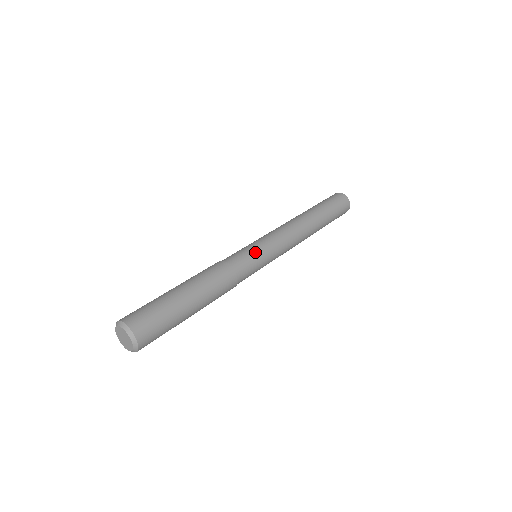
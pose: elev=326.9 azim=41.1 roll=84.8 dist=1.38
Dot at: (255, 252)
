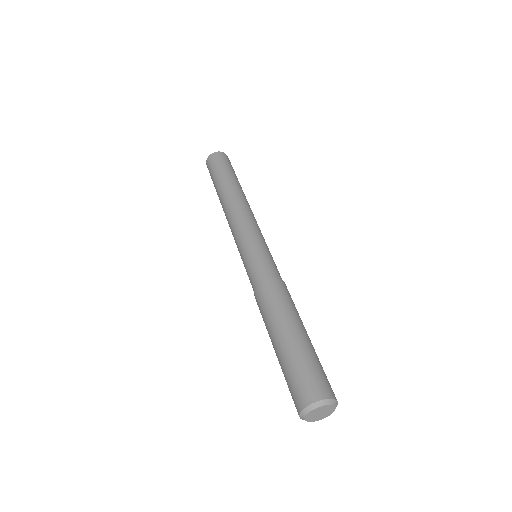
Dot at: (265, 252)
